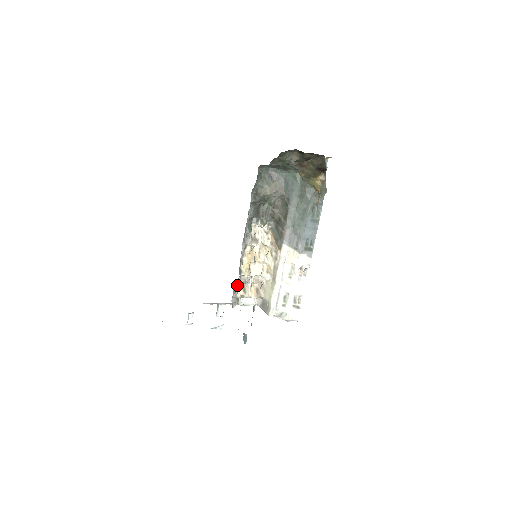
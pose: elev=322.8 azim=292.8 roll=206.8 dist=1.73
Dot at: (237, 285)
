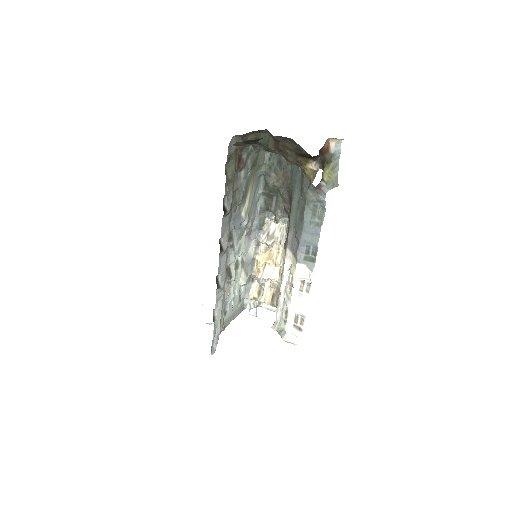
Dot at: (254, 285)
